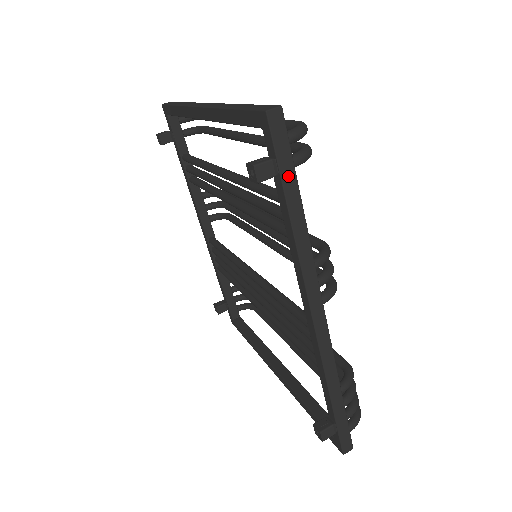
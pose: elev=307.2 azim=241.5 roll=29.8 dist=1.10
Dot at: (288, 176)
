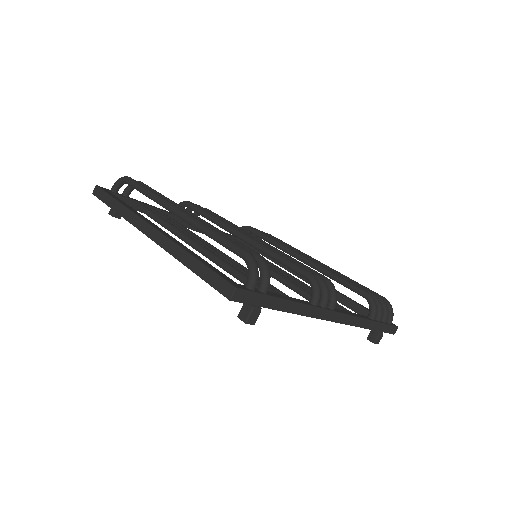
Dot at: (268, 302)
